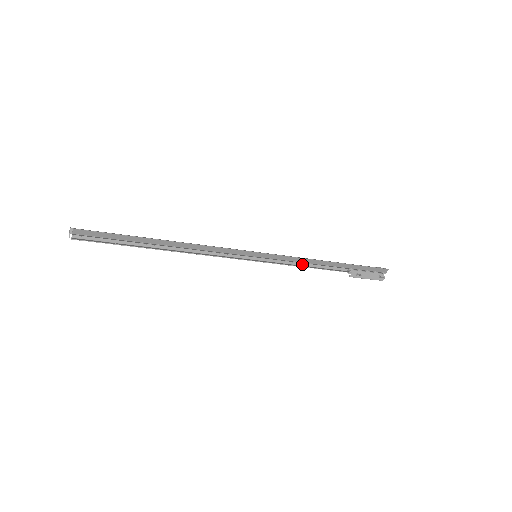
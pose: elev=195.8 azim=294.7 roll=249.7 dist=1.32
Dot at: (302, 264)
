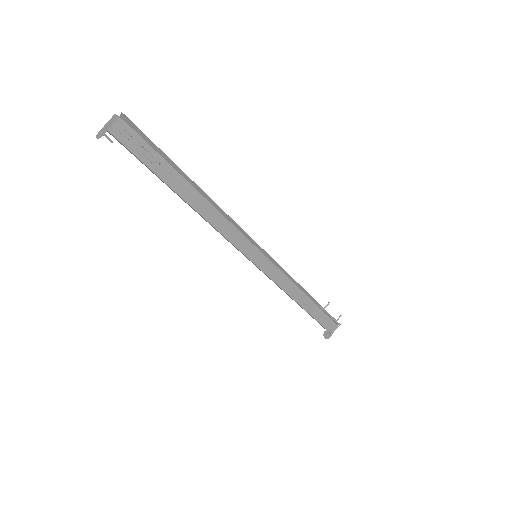
Dot at: (285, 292)
